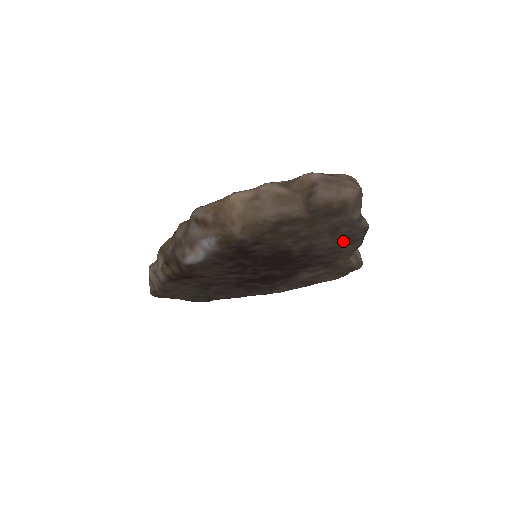
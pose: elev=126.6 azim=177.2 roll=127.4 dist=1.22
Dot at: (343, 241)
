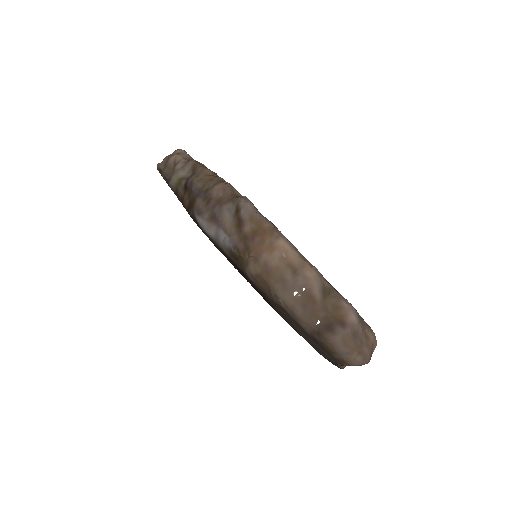
Dot at: (316, 349)
